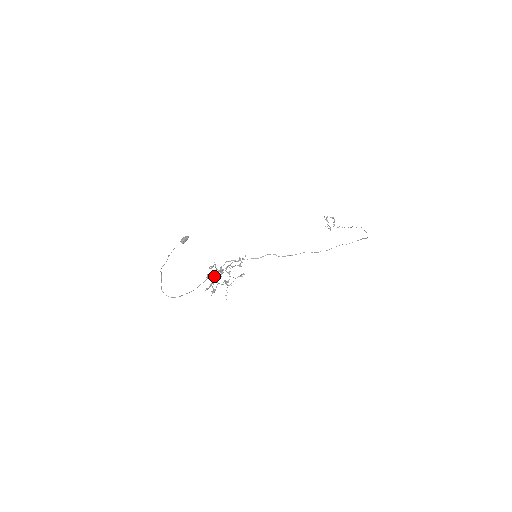
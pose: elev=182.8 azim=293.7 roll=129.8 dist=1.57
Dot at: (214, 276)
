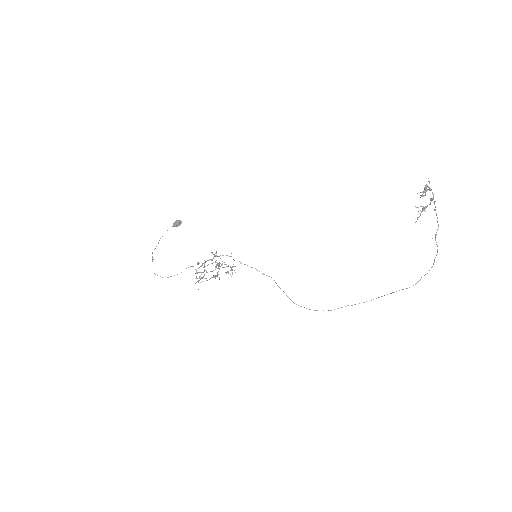
Dot at: occluded
